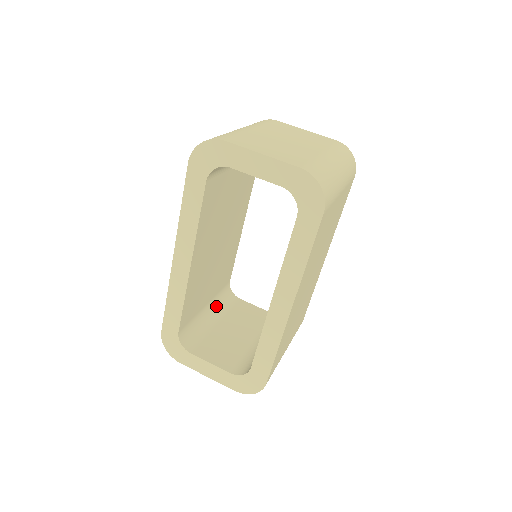
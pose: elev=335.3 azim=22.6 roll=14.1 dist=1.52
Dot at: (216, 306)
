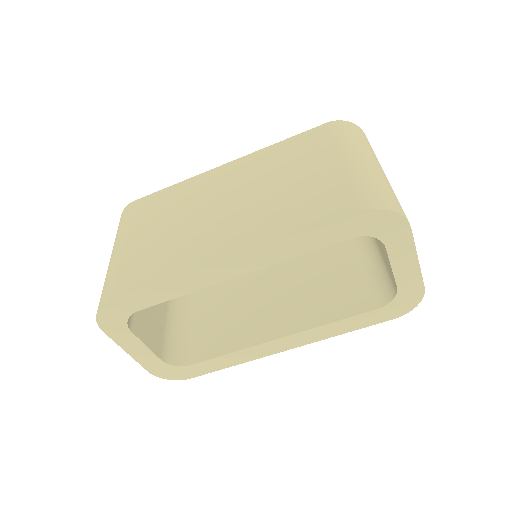
Dot at: occluded
